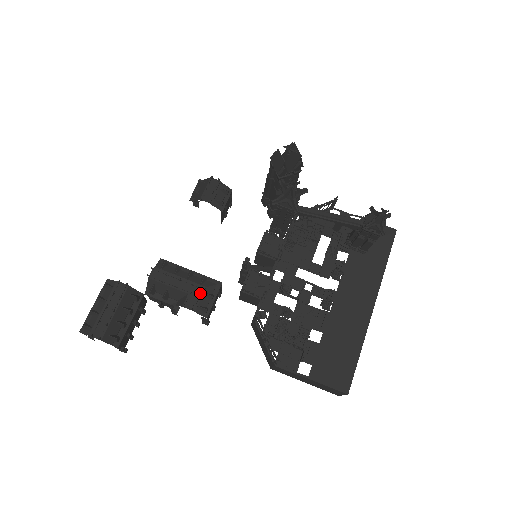
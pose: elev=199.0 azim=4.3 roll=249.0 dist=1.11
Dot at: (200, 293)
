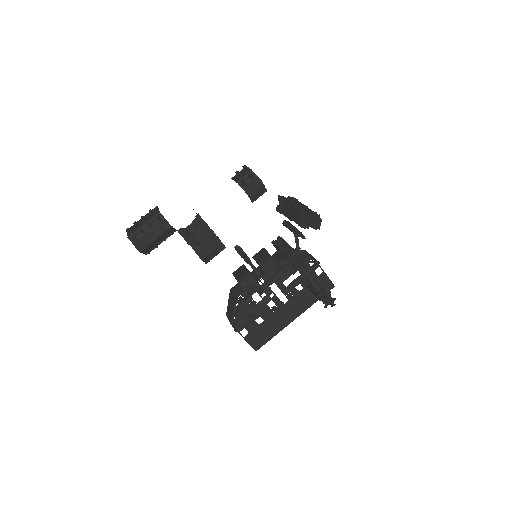
Dot at: (211, 251)
